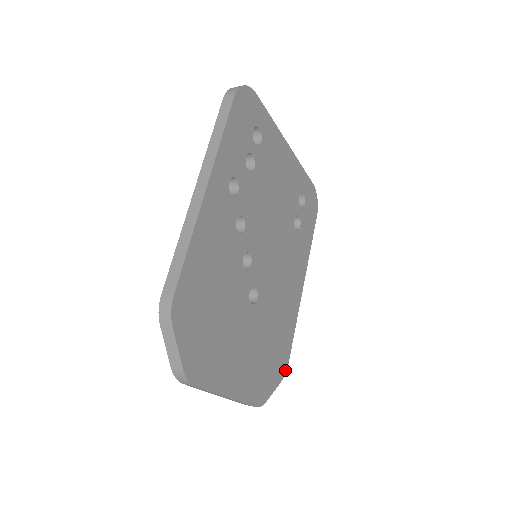
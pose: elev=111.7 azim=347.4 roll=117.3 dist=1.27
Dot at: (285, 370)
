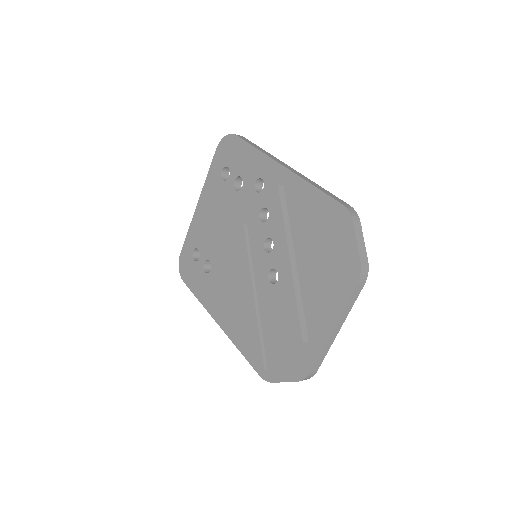
Dot at: occluded
